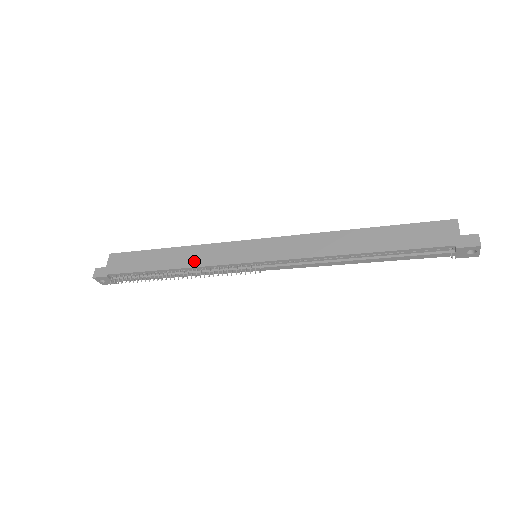
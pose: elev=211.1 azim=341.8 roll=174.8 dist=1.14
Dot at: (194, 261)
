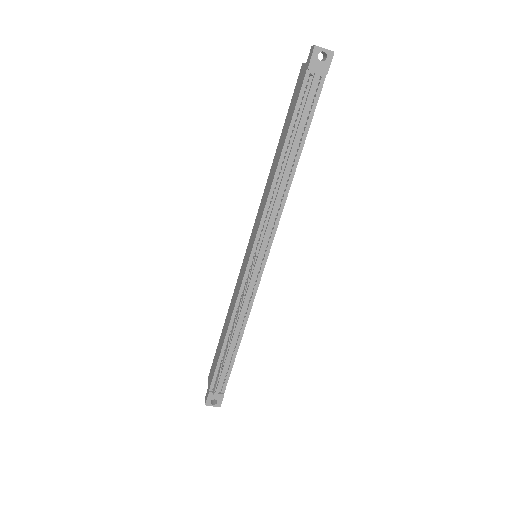
Dot at: (232, 309)
